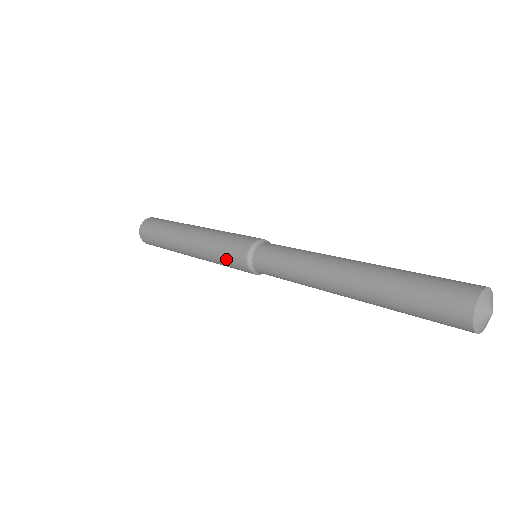
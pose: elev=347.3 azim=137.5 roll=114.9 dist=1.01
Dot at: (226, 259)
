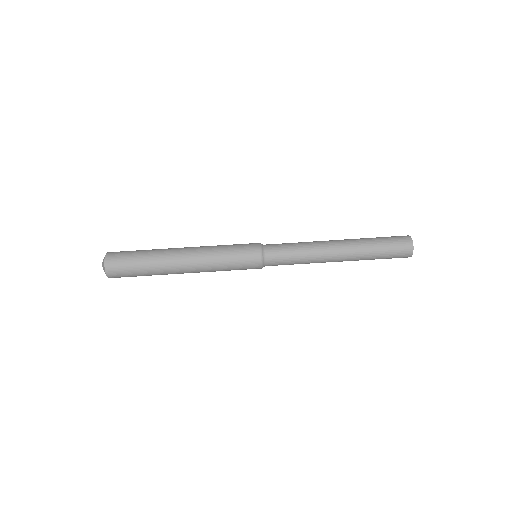
Dot at: occluded
